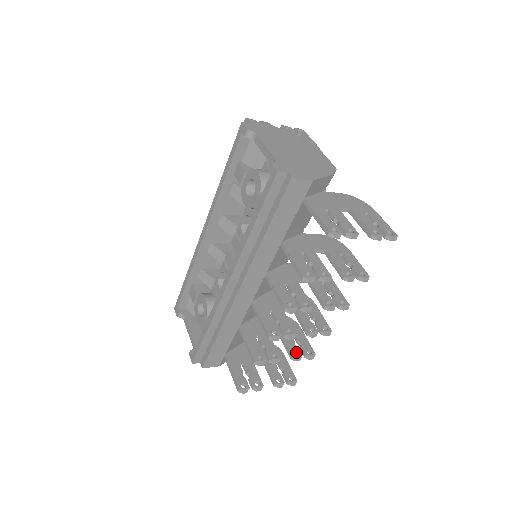
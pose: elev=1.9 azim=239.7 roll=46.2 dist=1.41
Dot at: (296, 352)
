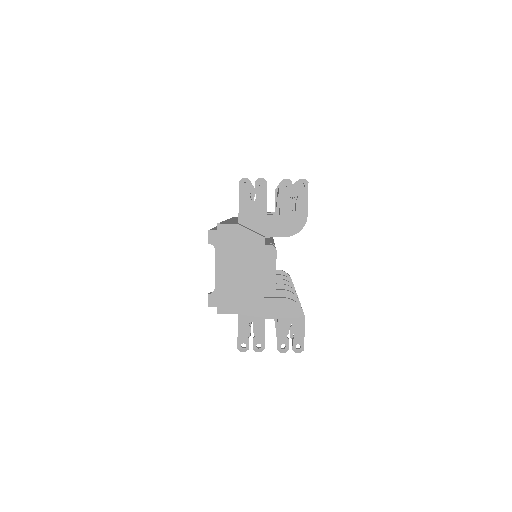
Dot at: occluded
